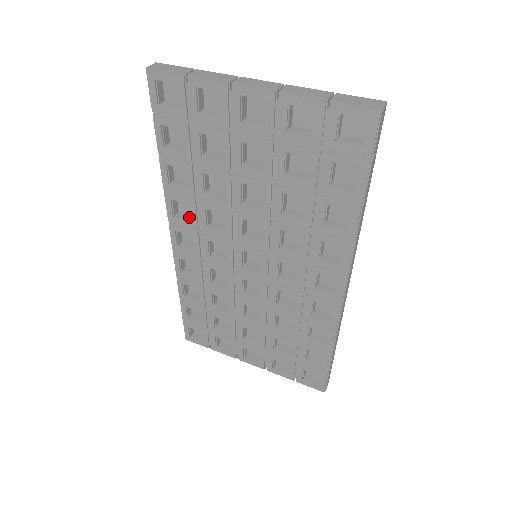
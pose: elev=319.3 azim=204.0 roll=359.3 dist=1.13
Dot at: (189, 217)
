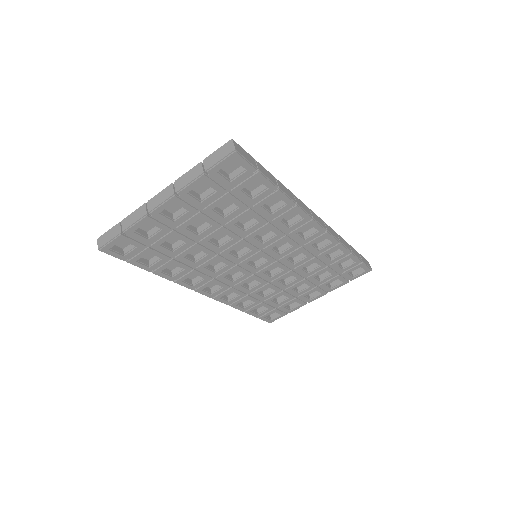
Dot at: (200, 277)
